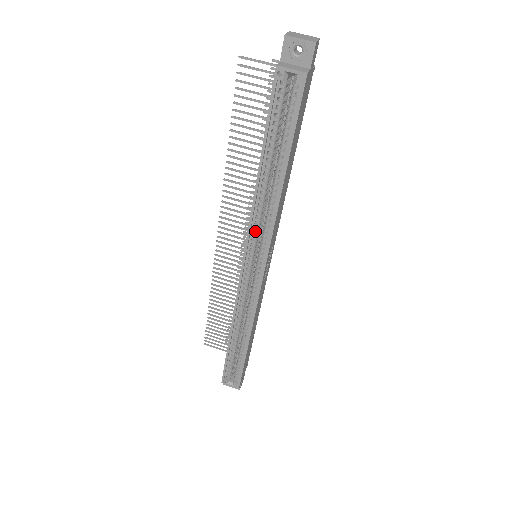
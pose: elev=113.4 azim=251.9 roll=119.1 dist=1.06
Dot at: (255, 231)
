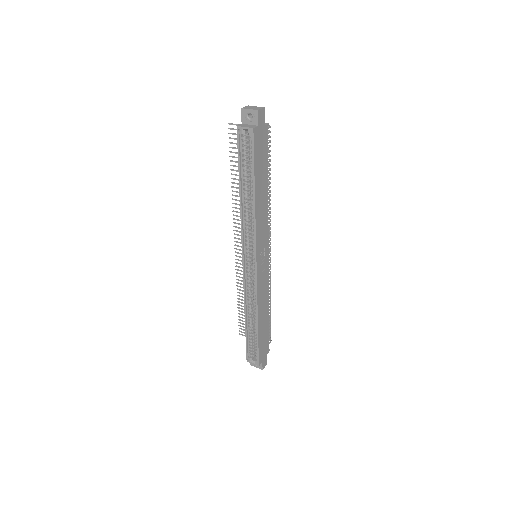
Dot at: (246, 235)
